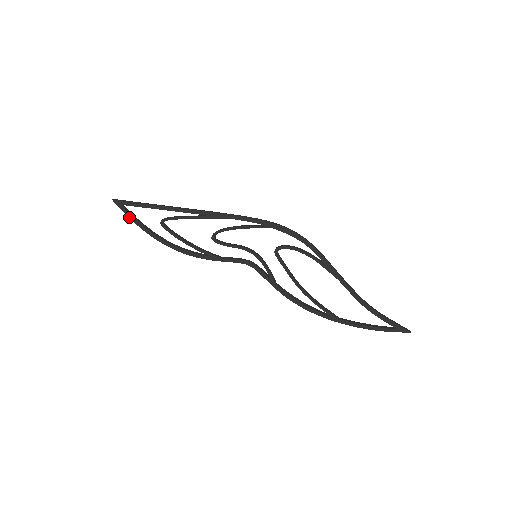
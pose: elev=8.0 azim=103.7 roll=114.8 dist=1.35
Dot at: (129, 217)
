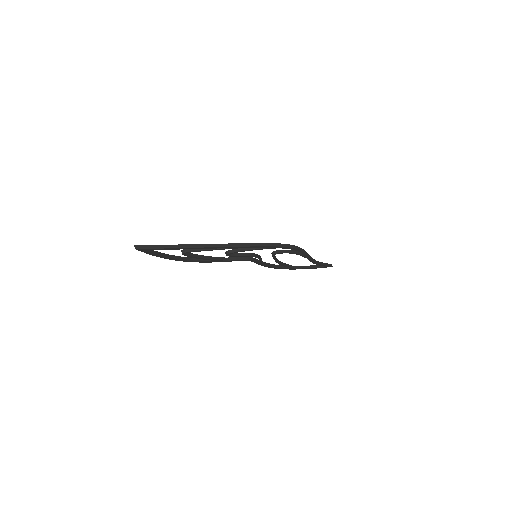
Dot at: (150, 254)
